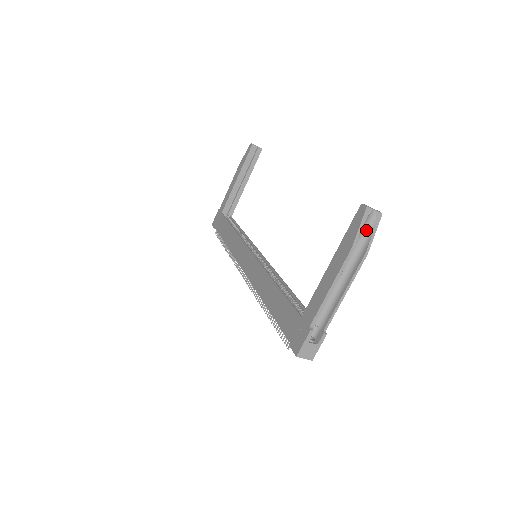
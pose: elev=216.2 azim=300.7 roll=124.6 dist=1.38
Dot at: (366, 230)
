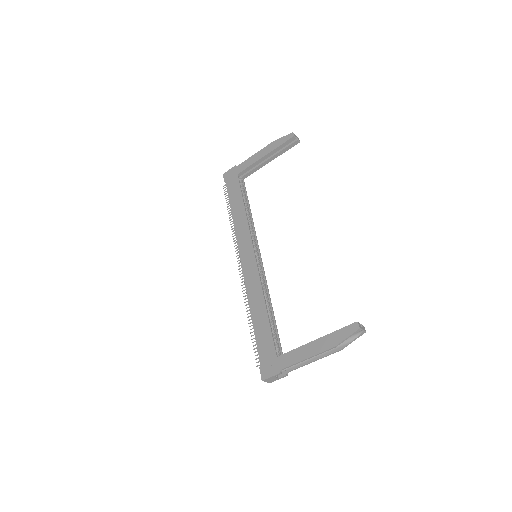
Dot at: (350, 337)
